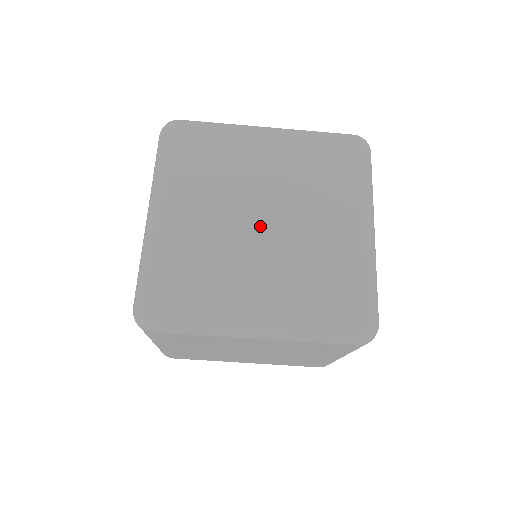
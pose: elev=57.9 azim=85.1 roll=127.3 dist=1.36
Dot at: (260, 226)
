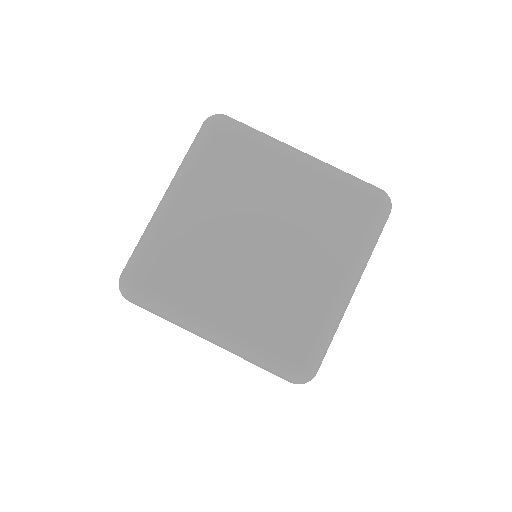
Dot at: (251, 248)
